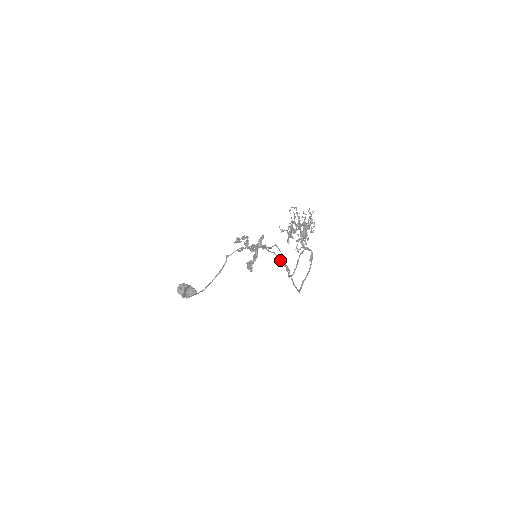
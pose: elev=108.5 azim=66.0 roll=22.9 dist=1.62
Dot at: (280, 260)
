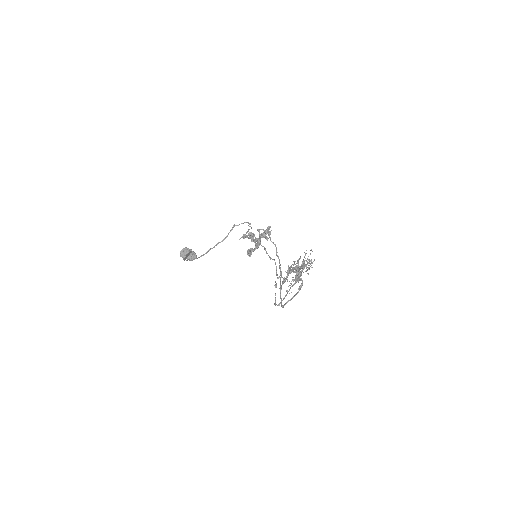
Dot at: (278, 257)
